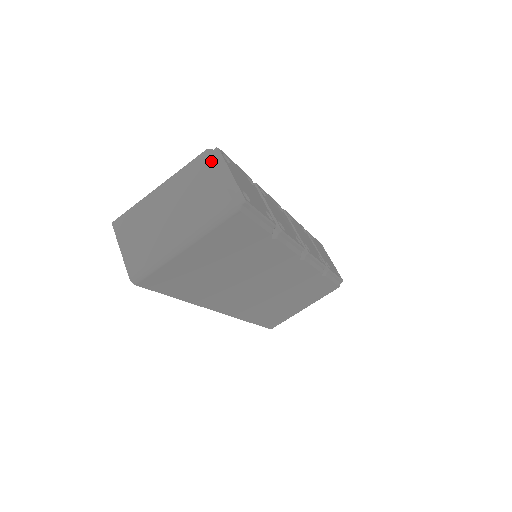
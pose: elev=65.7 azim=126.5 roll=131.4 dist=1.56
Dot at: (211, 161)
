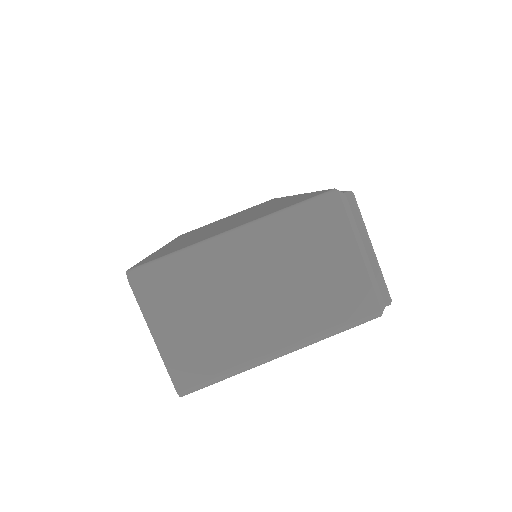
Dot at: (347, 222)
